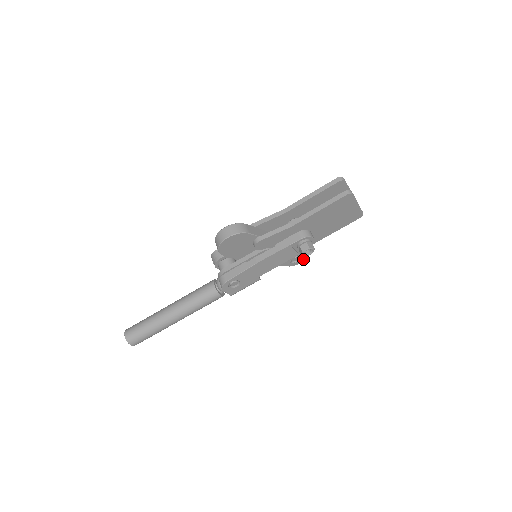
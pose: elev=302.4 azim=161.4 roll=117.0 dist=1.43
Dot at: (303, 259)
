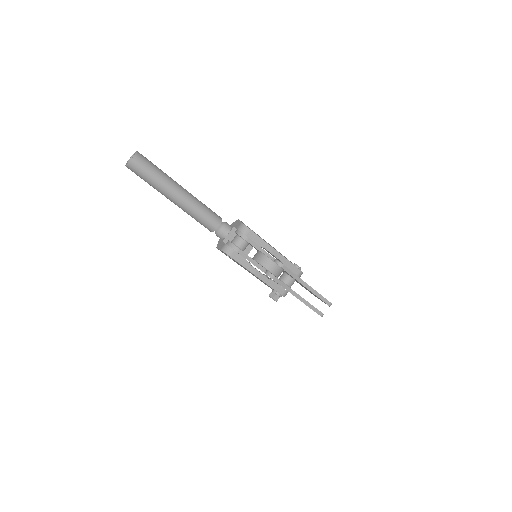
Dot at: occluded
